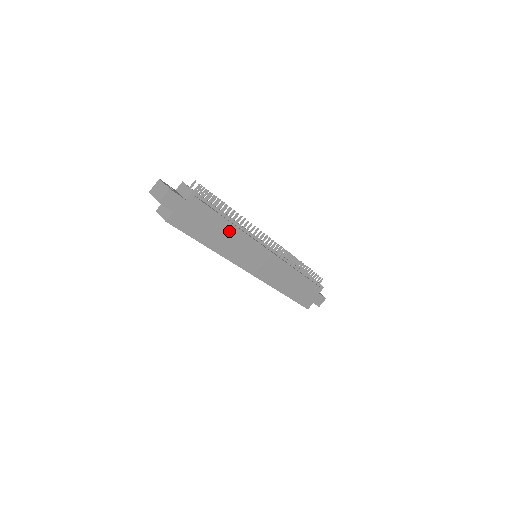
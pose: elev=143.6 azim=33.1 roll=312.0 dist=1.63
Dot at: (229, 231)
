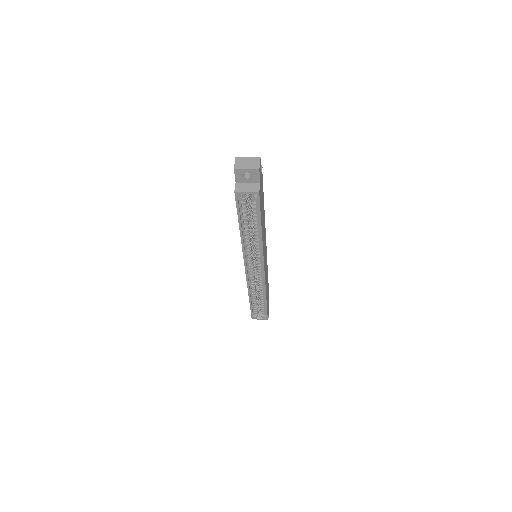
Dot at: occluded
